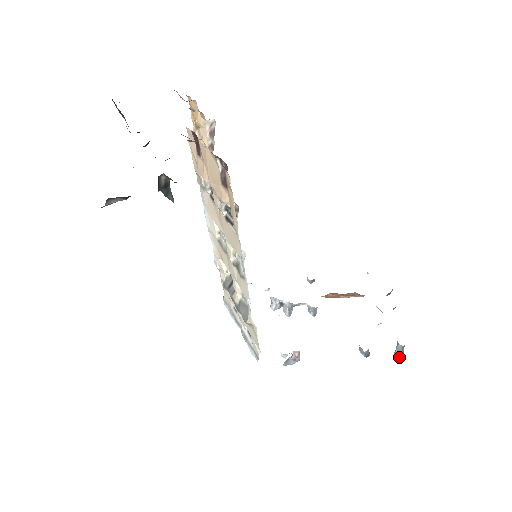
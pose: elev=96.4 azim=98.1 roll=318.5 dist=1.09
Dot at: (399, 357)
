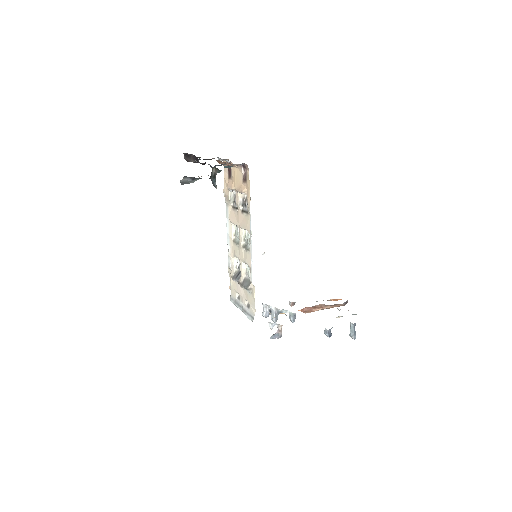
Dot at: (352, 337)
